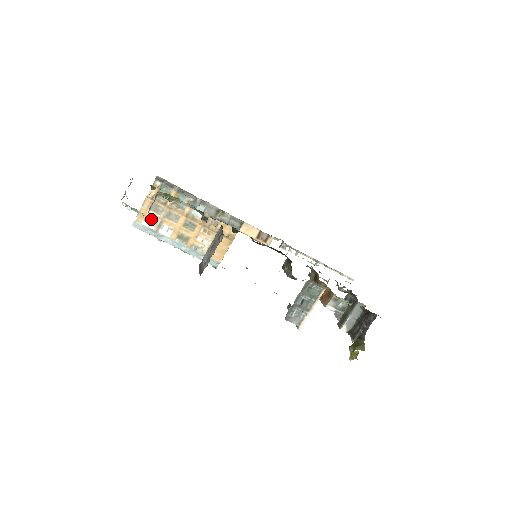
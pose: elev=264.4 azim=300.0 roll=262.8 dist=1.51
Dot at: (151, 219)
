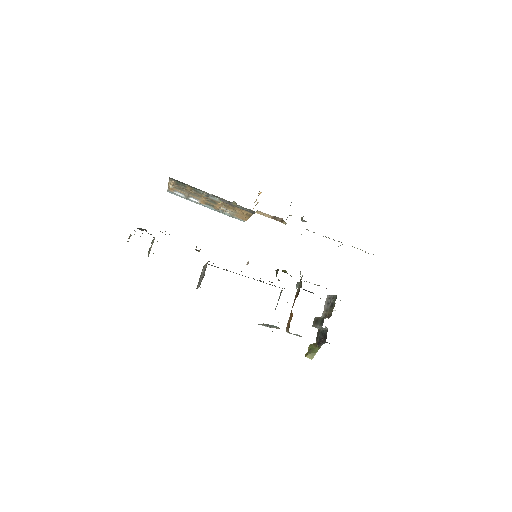
Dot at: (179, 192)
